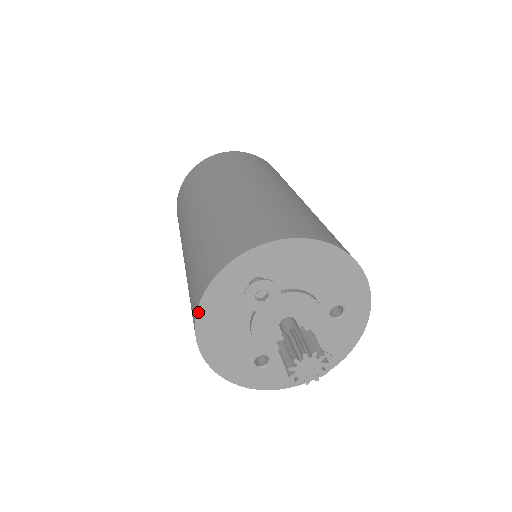
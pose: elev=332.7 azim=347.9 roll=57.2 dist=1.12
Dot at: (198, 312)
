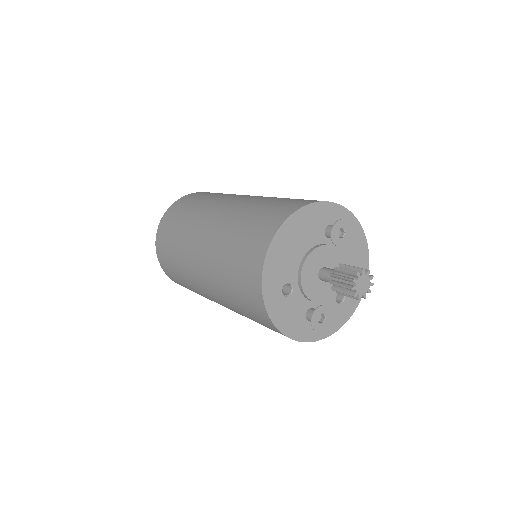
Dot at: (296, 212)
